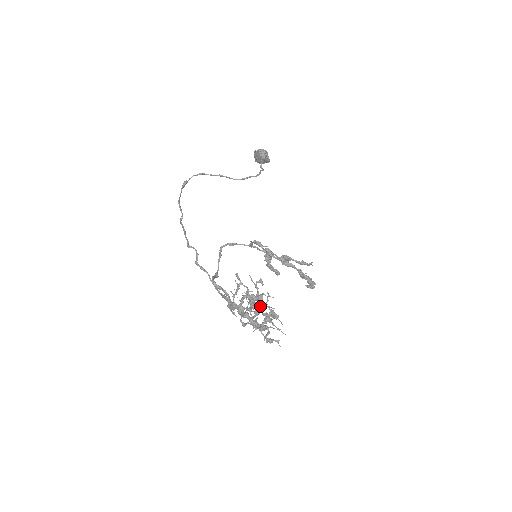
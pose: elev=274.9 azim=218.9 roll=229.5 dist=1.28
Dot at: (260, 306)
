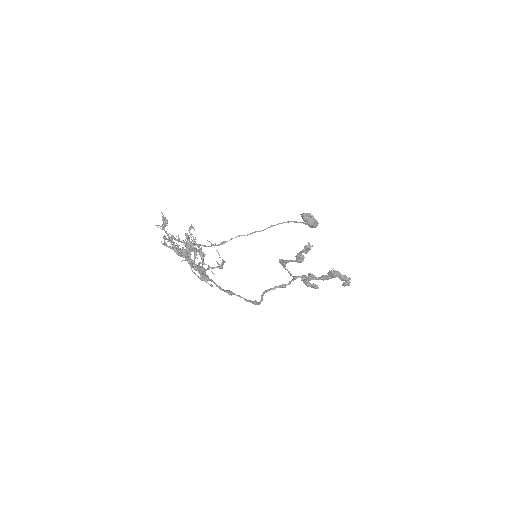
Dot at: occluded
